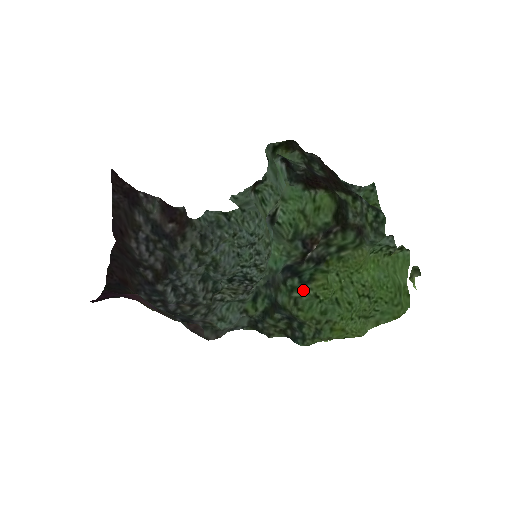
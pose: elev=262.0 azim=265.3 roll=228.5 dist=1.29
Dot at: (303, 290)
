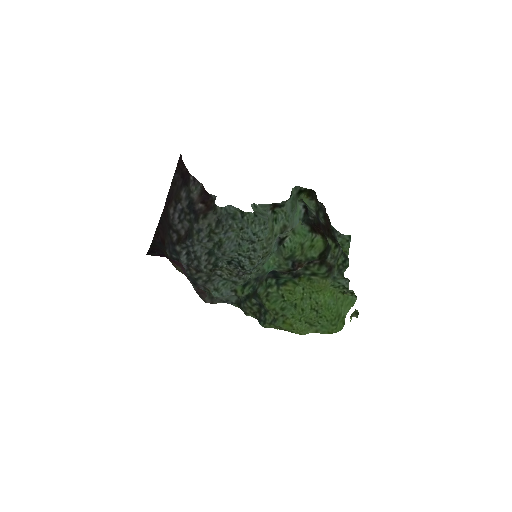
Dot at: (276, 289)
